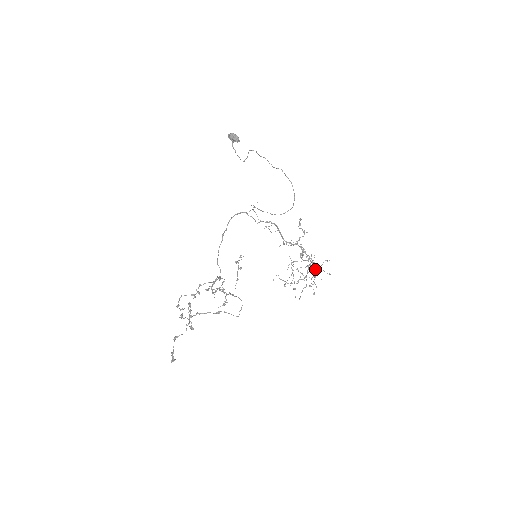
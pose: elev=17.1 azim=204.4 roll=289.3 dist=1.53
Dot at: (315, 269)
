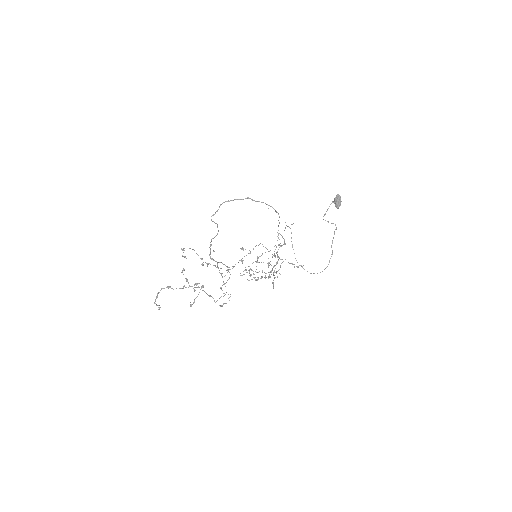
Dot at: occluded
